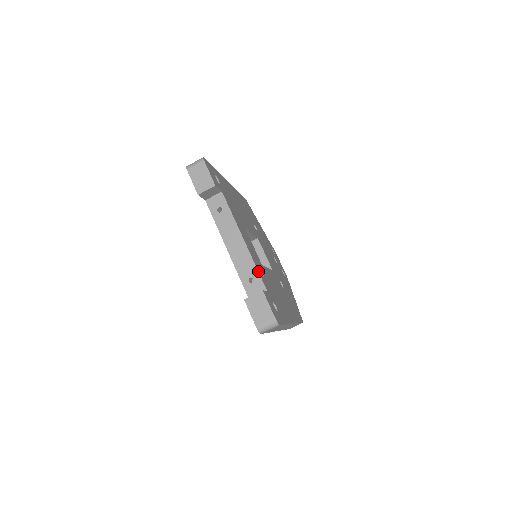
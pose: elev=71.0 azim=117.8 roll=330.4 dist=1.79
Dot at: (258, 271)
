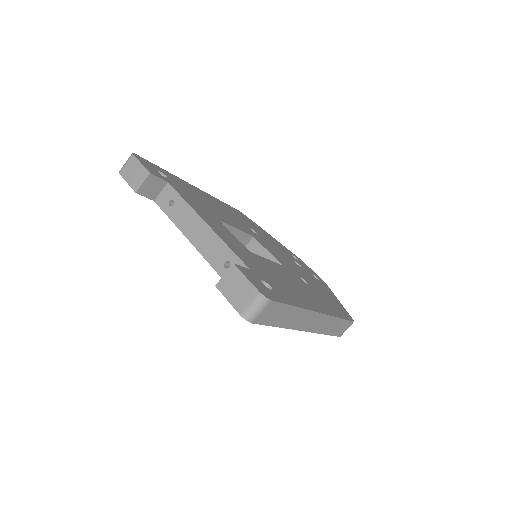
Dot at: (232, 250)
